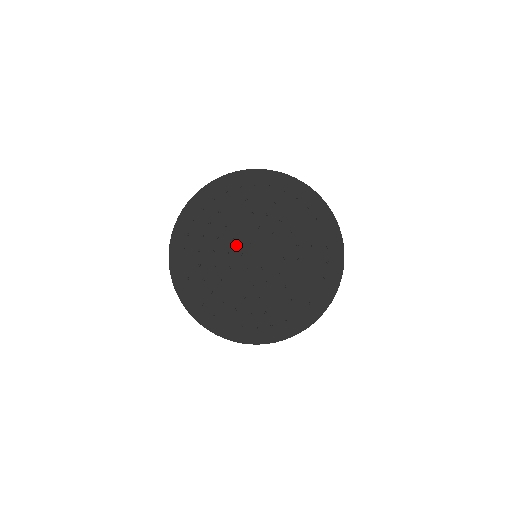
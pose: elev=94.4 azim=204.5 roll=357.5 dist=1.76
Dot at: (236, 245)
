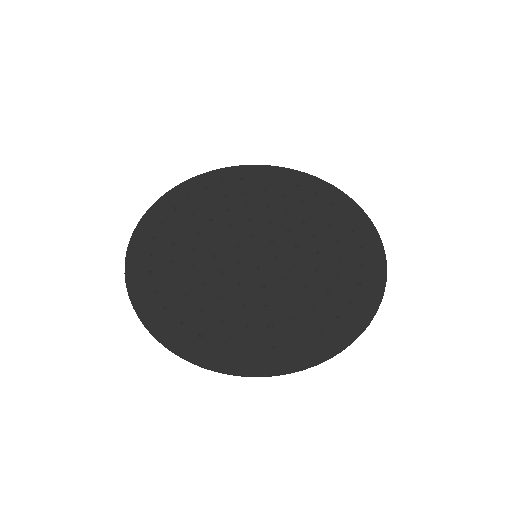
Dot at: (224, 259)
